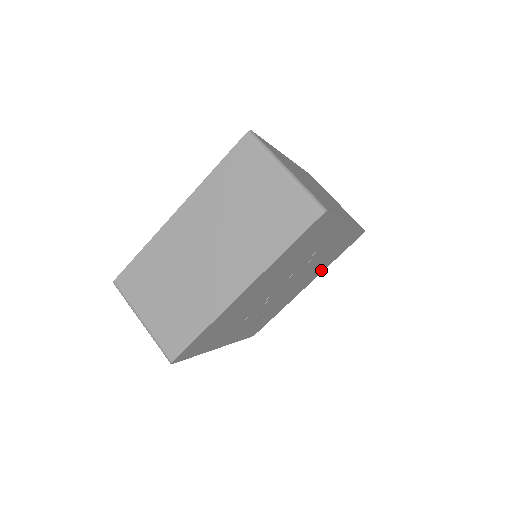
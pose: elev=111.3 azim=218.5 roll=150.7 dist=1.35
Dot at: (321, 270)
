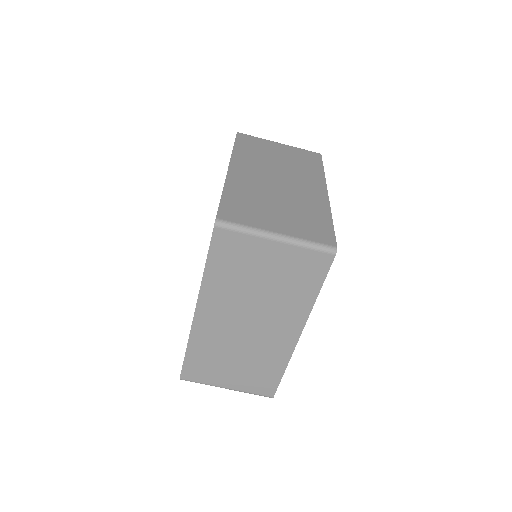
Dot at: occluded
